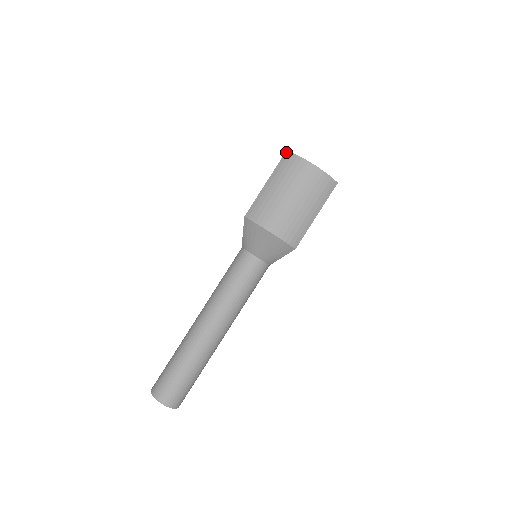
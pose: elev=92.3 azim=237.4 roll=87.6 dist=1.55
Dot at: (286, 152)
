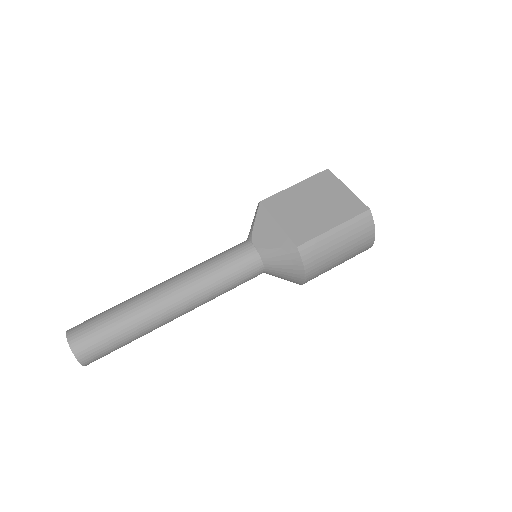
Dot at: (369, 211)
